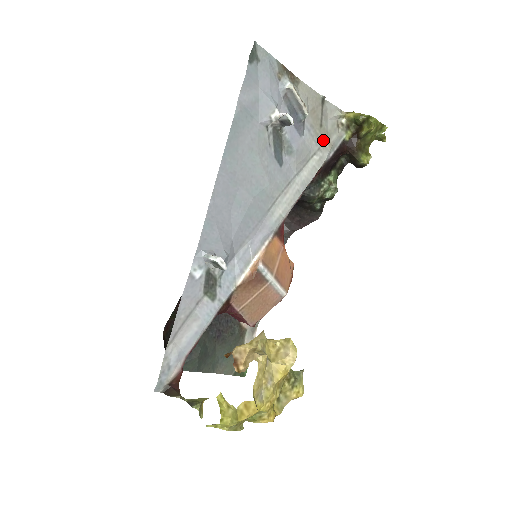
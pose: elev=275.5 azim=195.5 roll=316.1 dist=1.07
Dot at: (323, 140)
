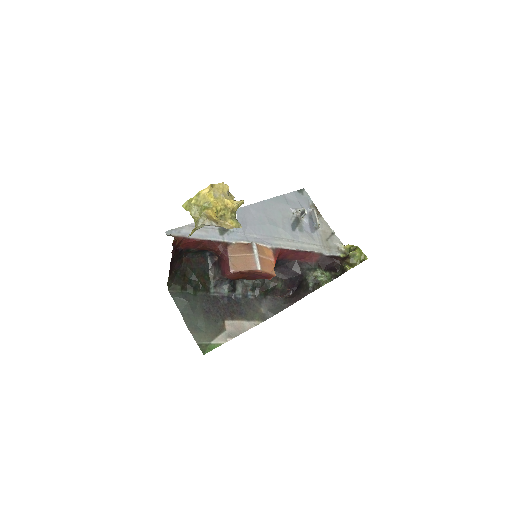
Dot at: (325, 246)
